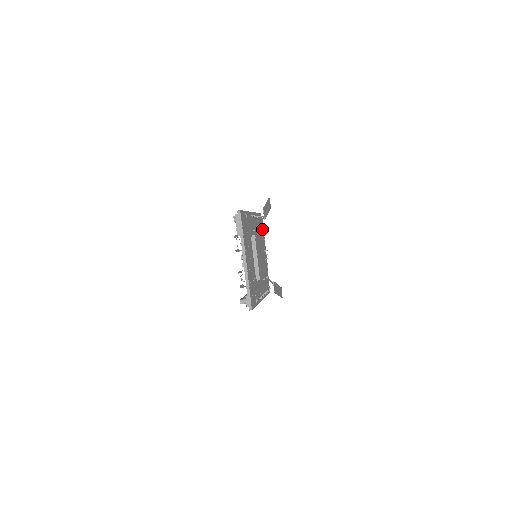
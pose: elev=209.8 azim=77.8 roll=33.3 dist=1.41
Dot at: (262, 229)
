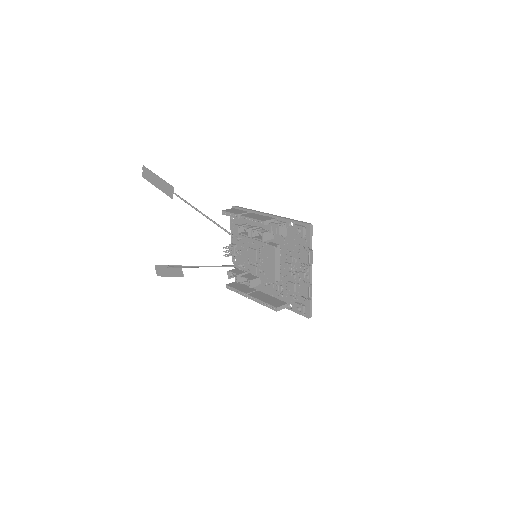
Dot at: (236, 223)
